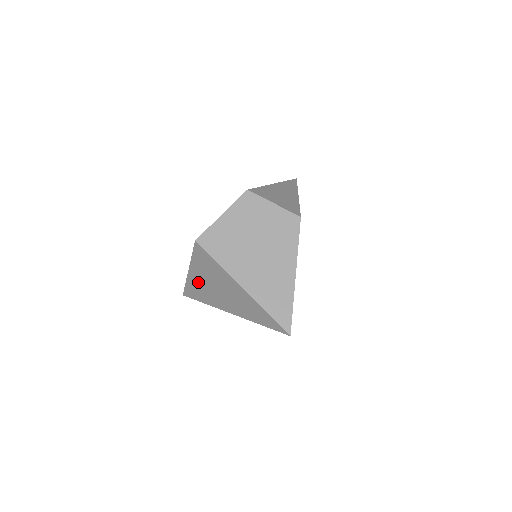
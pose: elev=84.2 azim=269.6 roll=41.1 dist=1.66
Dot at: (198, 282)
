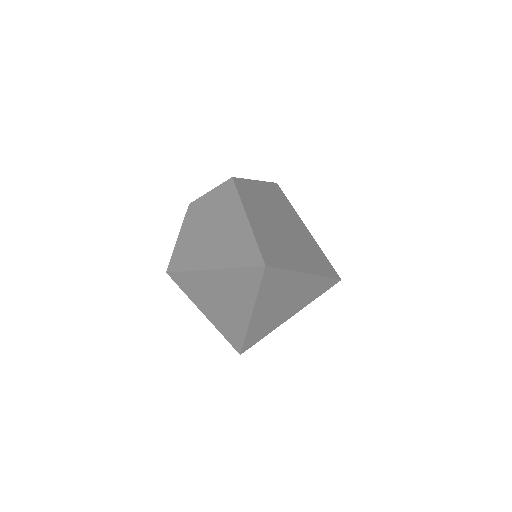
Dot at: (217, 318)
